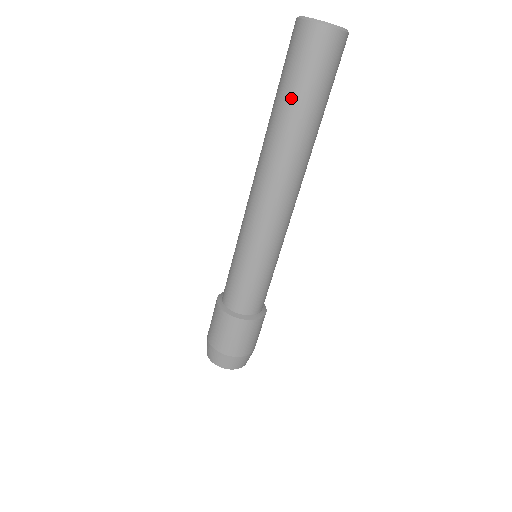
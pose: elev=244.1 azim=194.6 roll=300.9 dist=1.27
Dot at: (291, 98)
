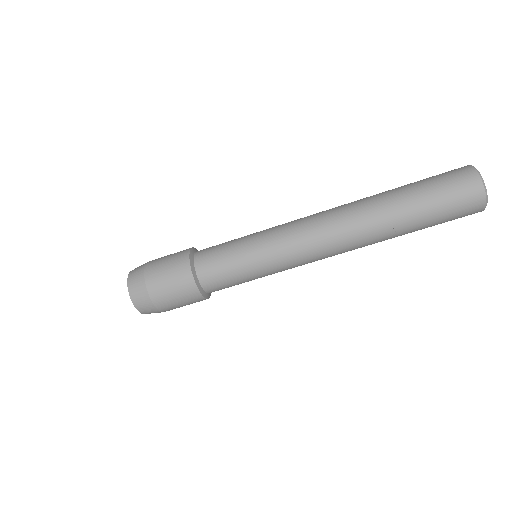
Dot at: (410, 189)
